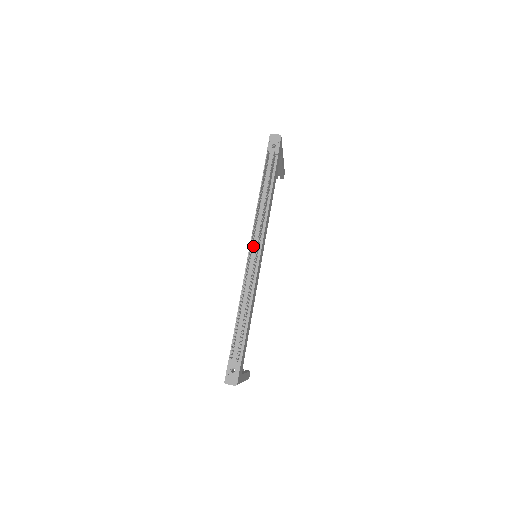
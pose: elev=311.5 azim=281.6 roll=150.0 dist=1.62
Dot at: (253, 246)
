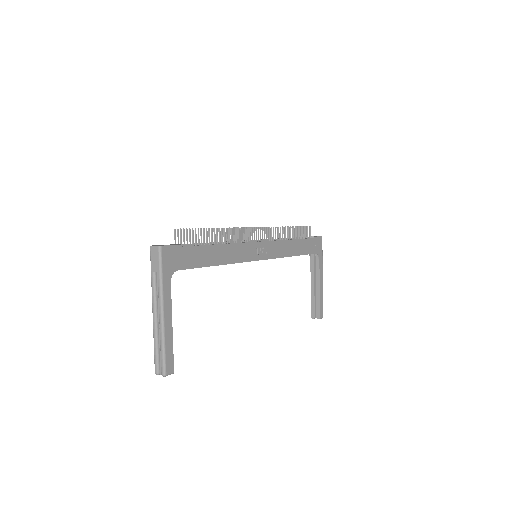
Dot at: occluded
